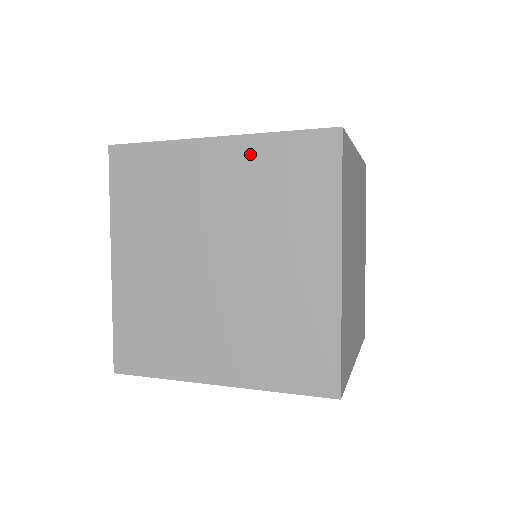
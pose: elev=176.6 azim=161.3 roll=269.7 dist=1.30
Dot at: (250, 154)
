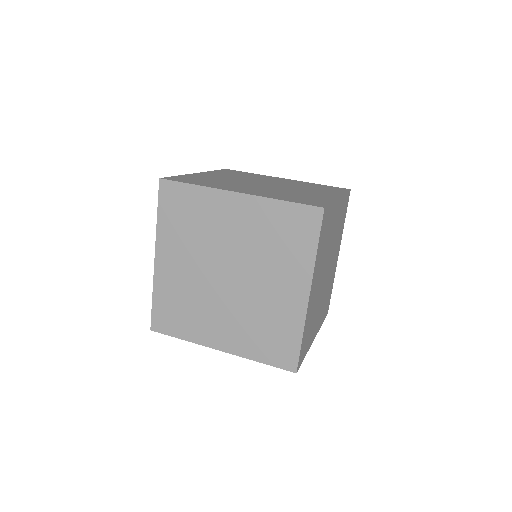
Dot at: (260, 210)
